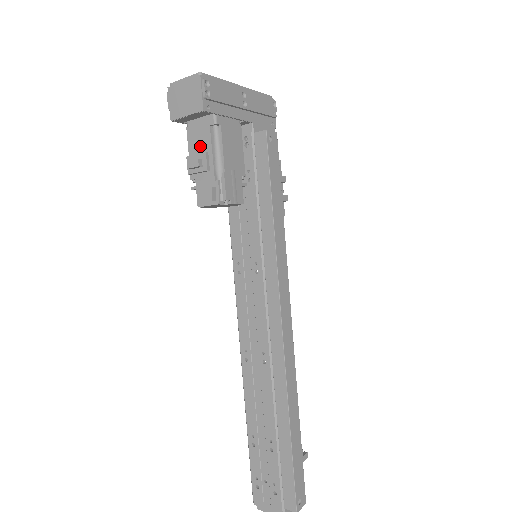
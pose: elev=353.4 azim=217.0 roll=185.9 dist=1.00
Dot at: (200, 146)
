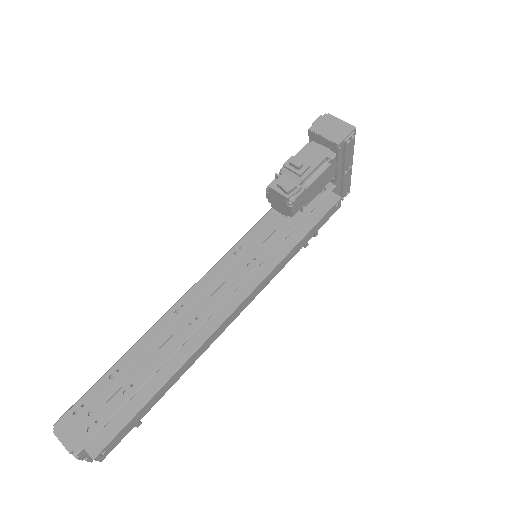
Dot at: (308, 160)
